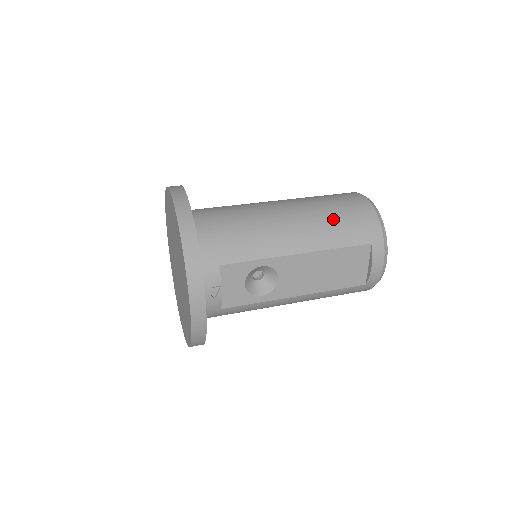
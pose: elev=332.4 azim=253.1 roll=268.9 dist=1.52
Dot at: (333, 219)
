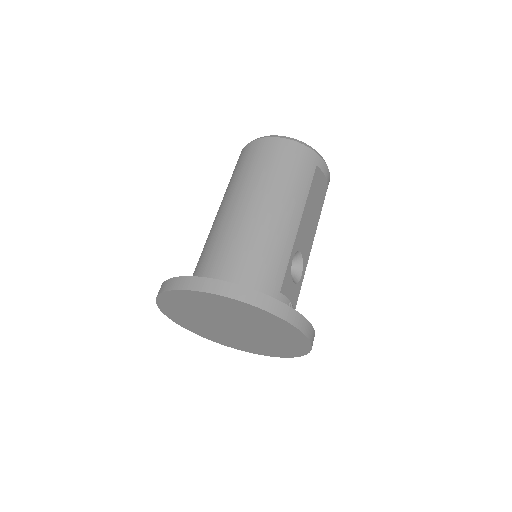
Dot at: (286, 177)
